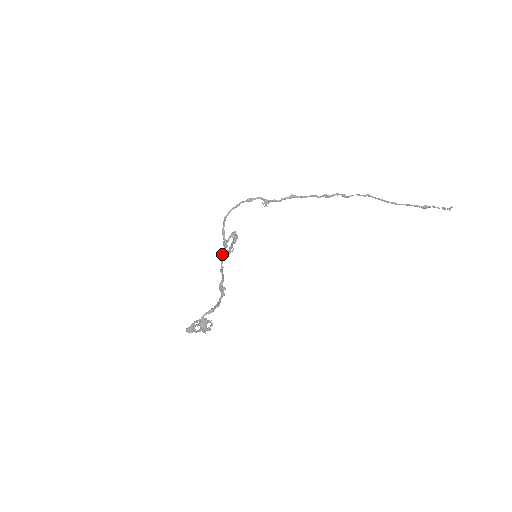
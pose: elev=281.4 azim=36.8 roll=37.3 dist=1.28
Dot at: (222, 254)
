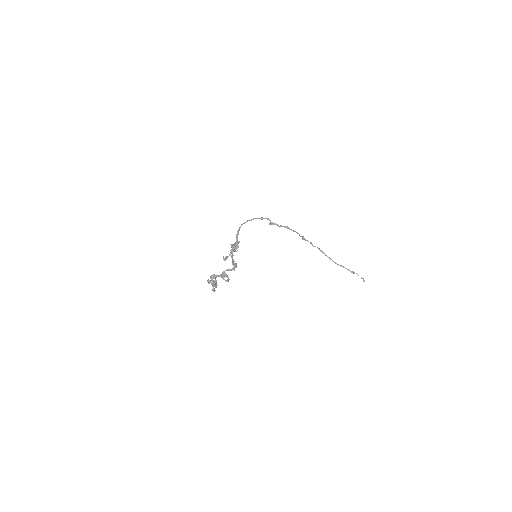
Dot at: (234, 246)
